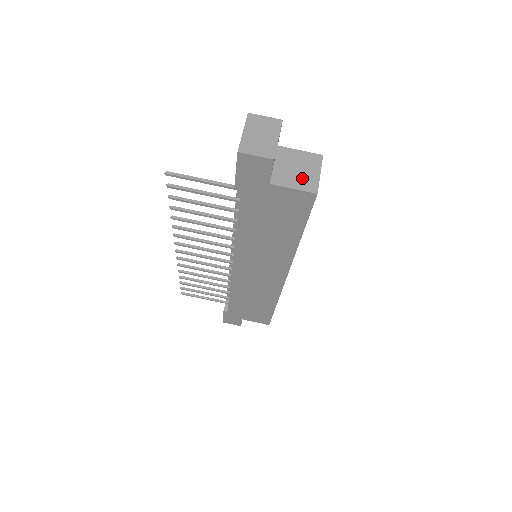
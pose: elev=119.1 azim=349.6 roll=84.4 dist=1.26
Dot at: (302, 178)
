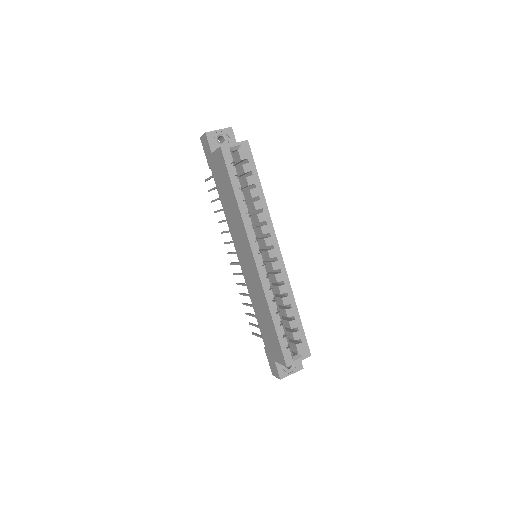
Dot at: occluded
